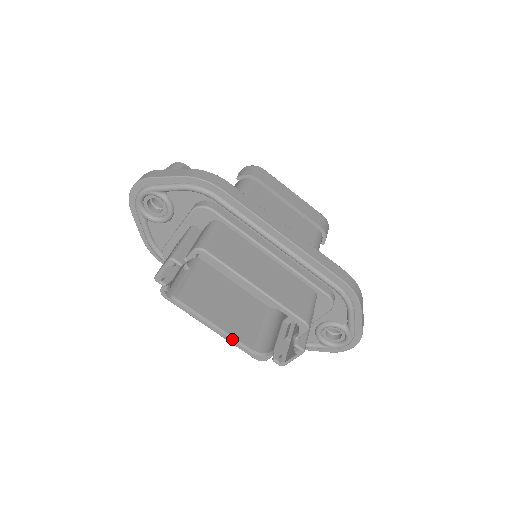
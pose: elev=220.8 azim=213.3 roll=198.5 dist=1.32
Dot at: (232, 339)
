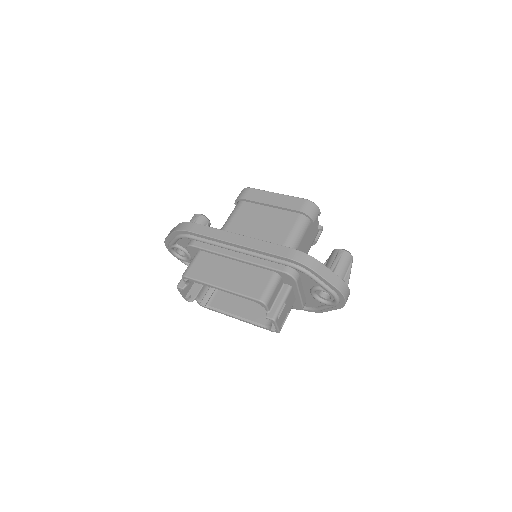
Dot at: (250, 322)
